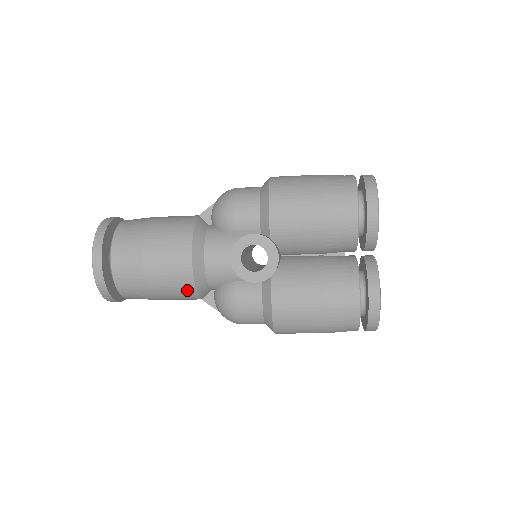
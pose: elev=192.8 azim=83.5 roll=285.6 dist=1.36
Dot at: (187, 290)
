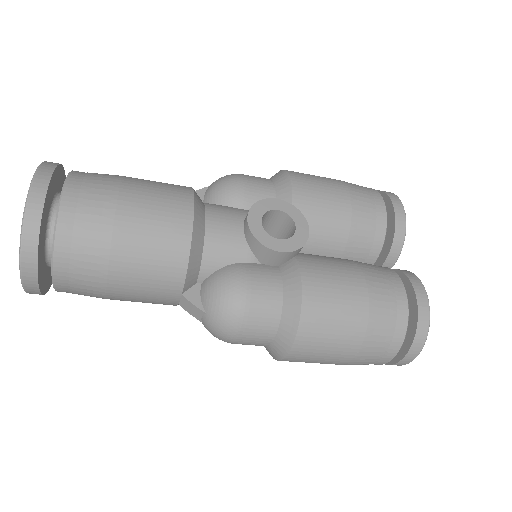
Dot at: (174, 258)
